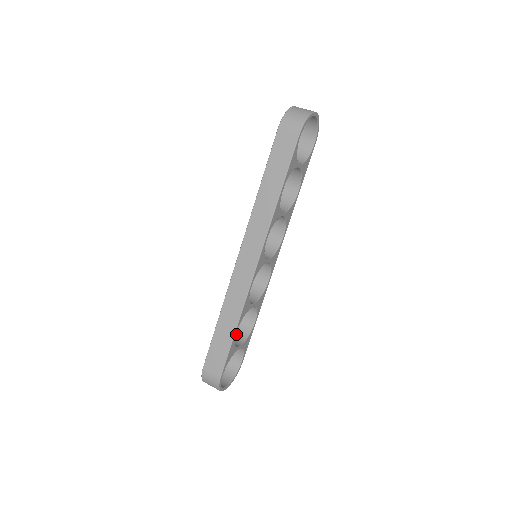
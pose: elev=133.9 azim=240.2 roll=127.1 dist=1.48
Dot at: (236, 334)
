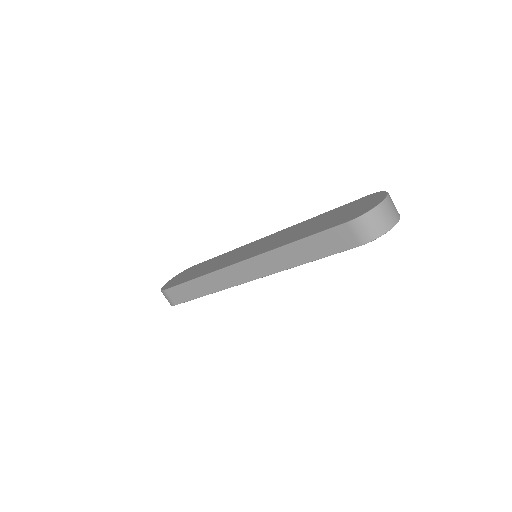
Dot at: occluded
